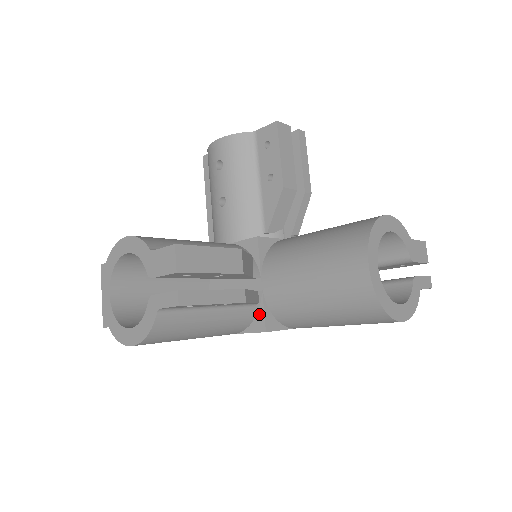
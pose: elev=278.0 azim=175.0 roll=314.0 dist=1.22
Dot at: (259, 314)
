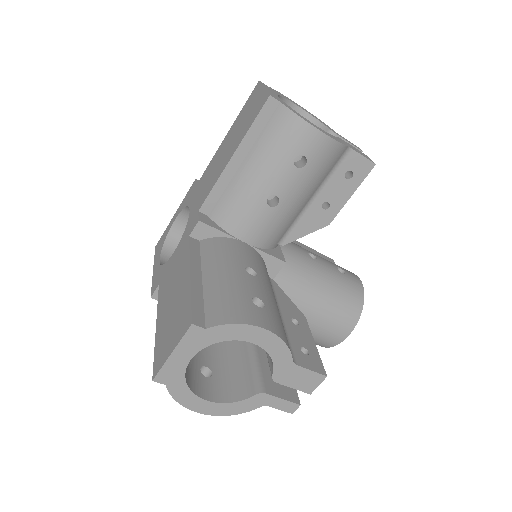
Dot at: occluded
